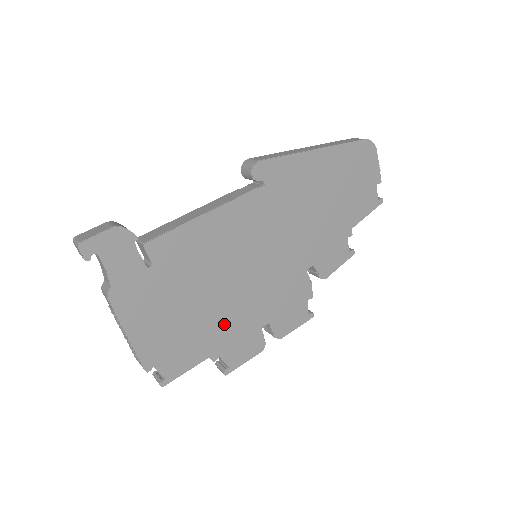
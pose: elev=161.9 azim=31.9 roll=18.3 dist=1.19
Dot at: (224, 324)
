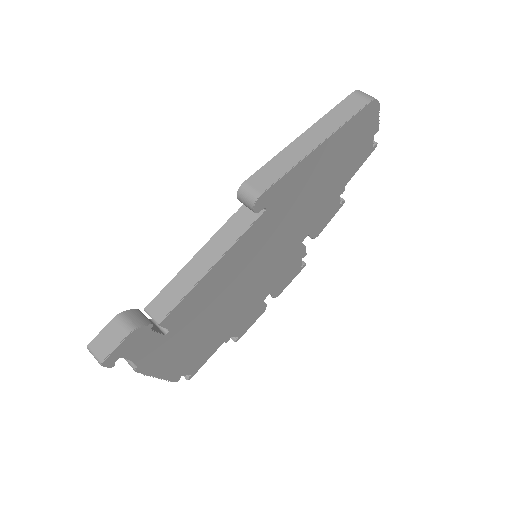
Dot at: (233, 319)
